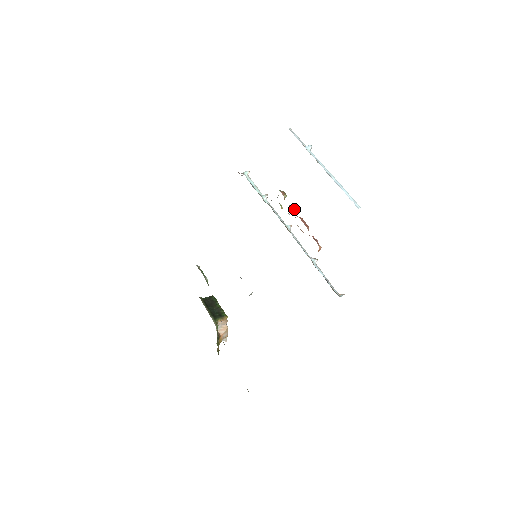
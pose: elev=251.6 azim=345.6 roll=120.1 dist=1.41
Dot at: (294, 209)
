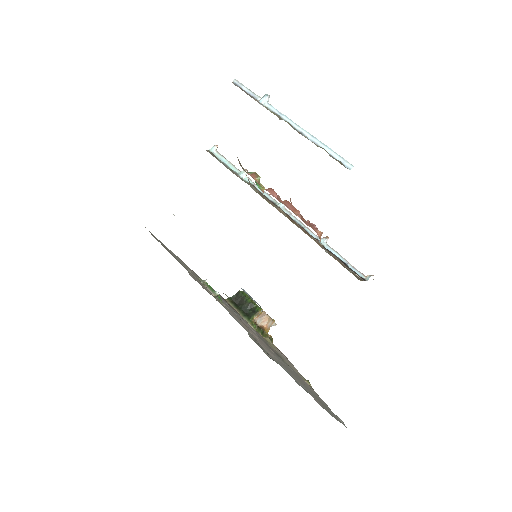
Dot at: (274, 192)
